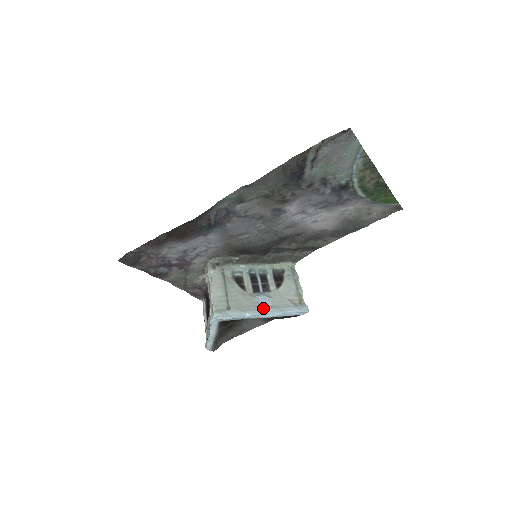
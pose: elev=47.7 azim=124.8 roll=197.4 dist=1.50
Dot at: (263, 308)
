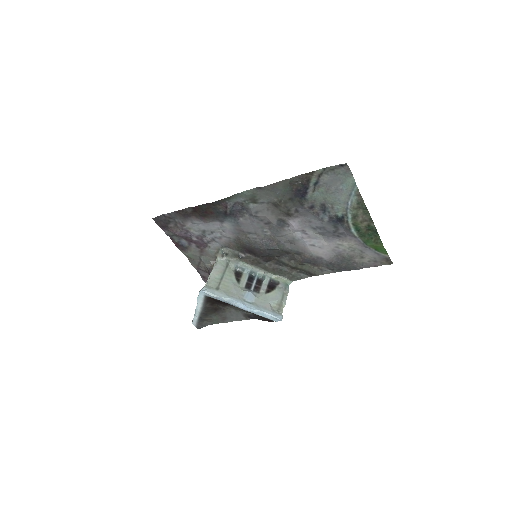
Dot at: (245, 301)
